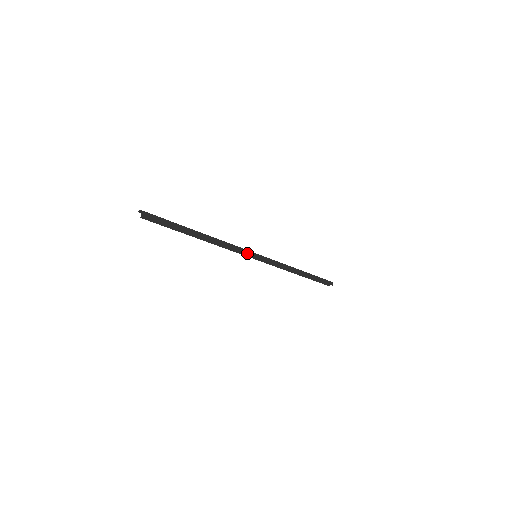
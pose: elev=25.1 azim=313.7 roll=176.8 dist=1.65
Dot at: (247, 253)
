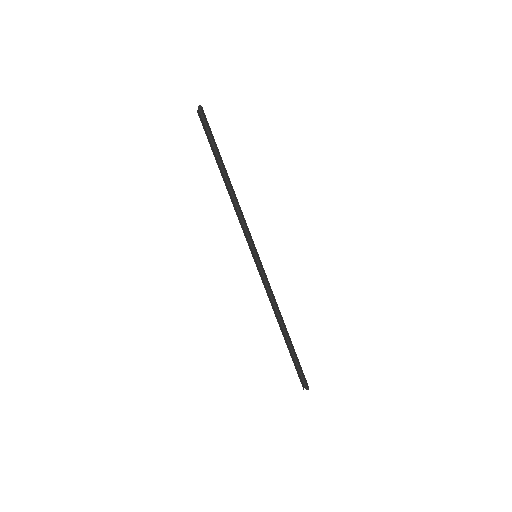
Dot at: (251, 240)
